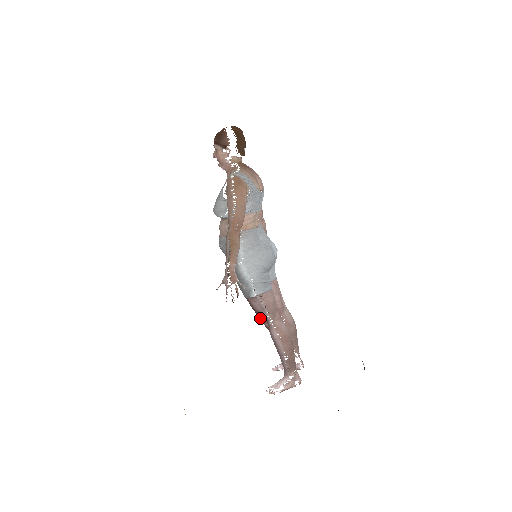
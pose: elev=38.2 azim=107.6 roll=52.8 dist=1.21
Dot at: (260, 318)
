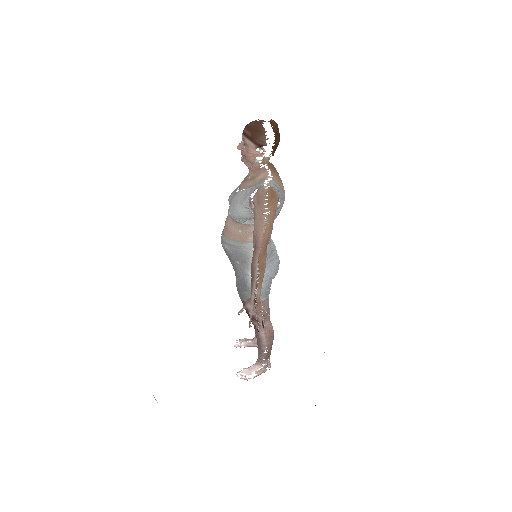
Dot at: (249, 317)
